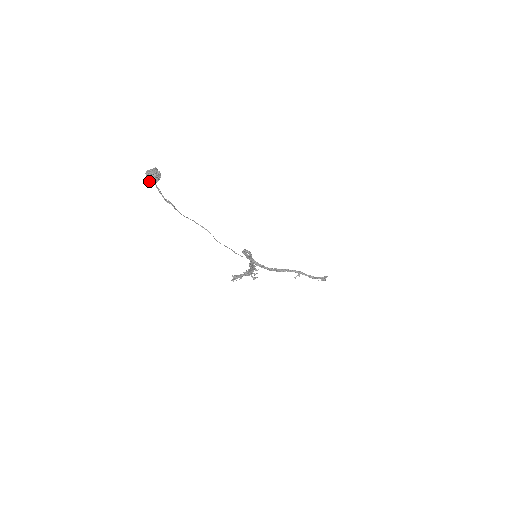
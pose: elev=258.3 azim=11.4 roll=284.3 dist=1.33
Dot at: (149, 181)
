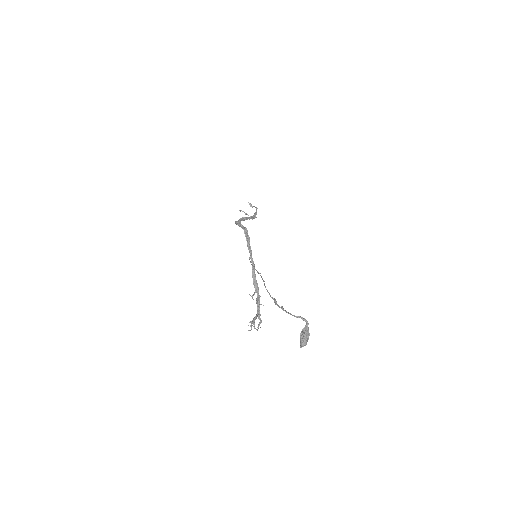
Dot at: (301, 347)
